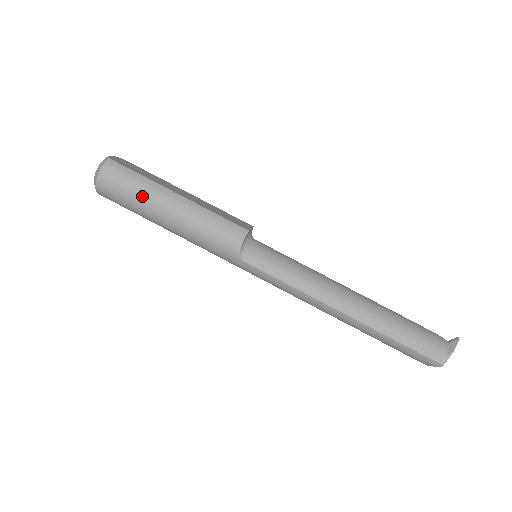
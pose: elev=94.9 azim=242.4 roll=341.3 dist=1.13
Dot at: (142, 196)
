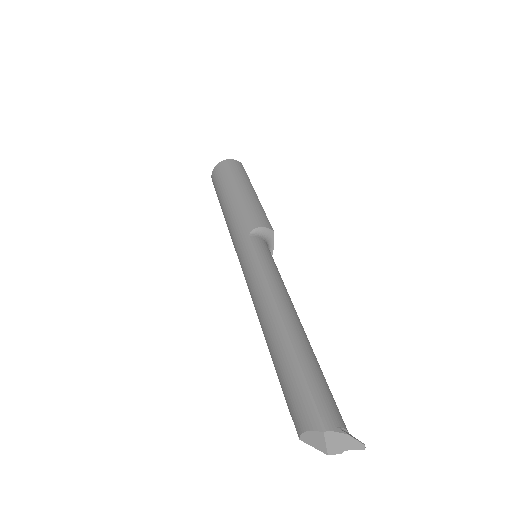
Dot at: (237, 177)
